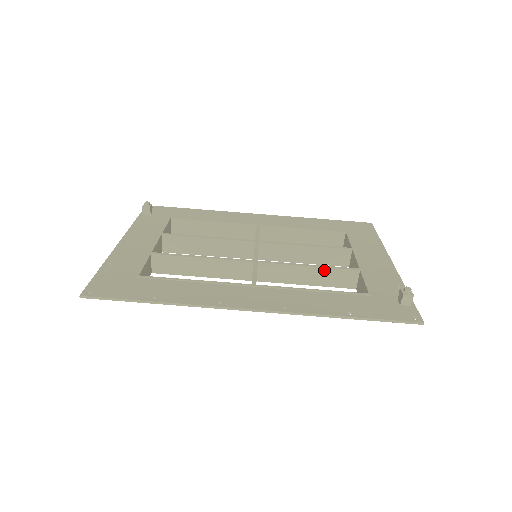
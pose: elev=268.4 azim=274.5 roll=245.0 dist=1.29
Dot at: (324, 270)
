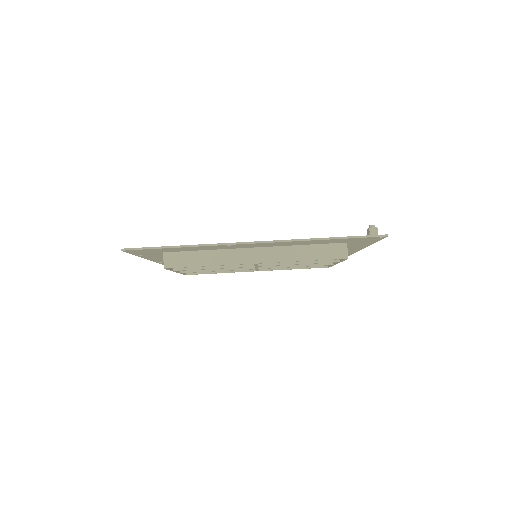
Dot at: occluded
